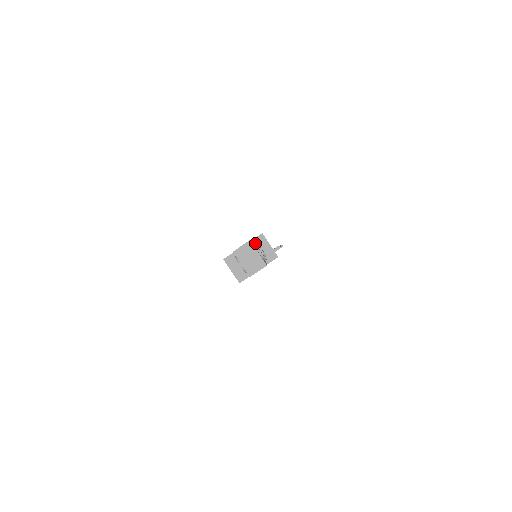
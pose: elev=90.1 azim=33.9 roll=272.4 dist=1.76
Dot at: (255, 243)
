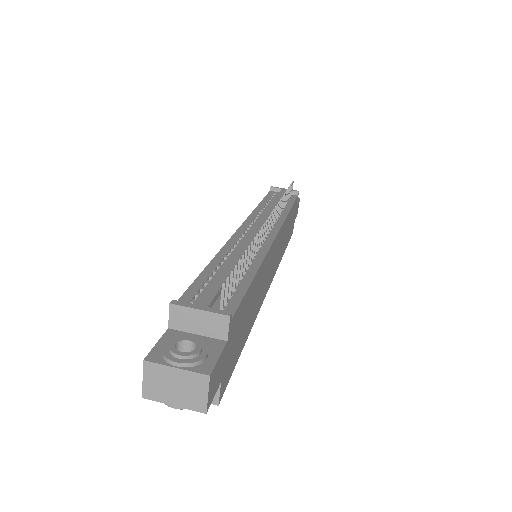
Dot at: (160, 350)
